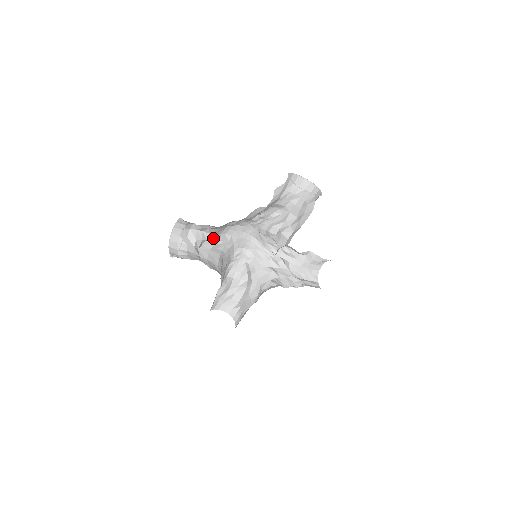
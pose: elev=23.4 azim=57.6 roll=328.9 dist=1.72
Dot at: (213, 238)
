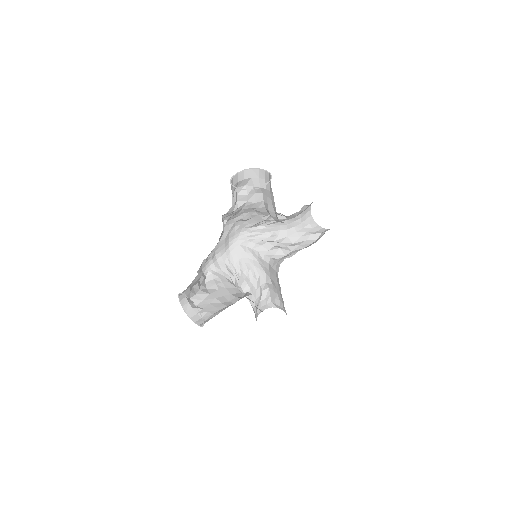
Dot at: (223, 219)
